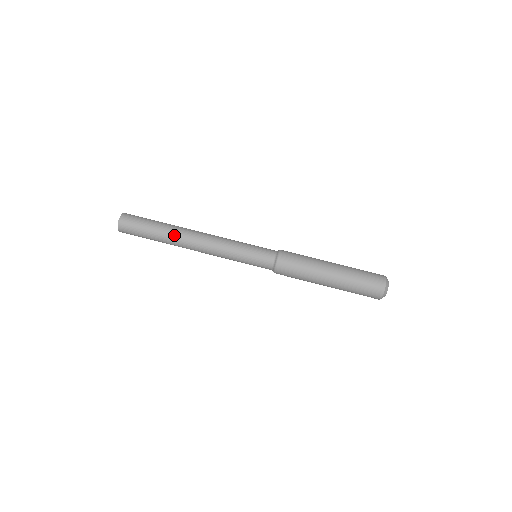
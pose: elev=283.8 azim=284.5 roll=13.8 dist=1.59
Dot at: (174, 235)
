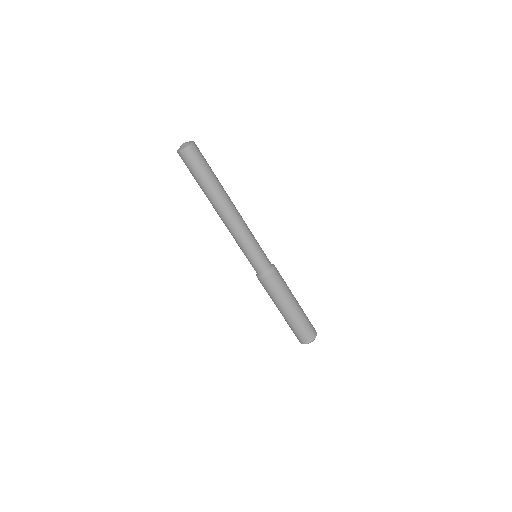
Dot at: (213, 199)
